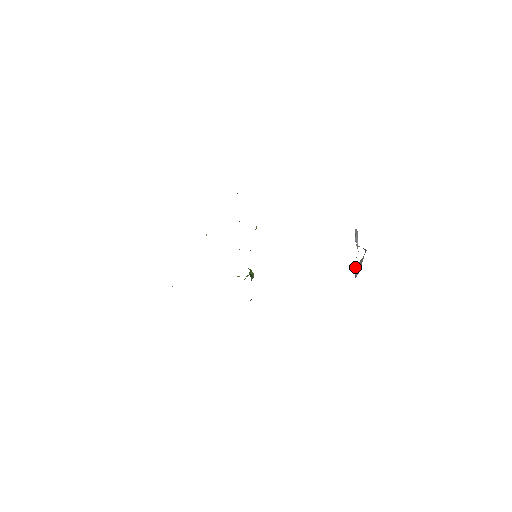
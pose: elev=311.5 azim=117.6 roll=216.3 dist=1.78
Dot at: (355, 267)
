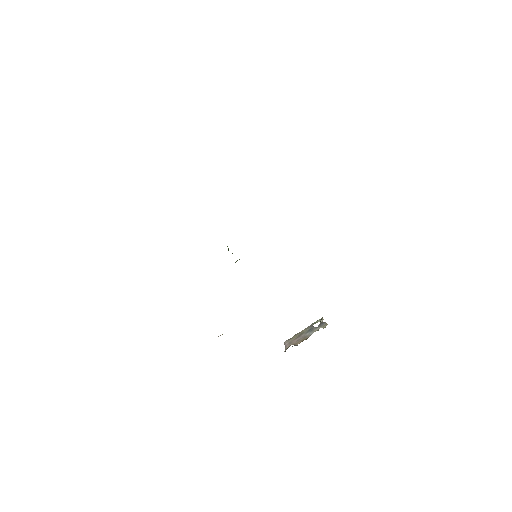
Dot at: occluded
